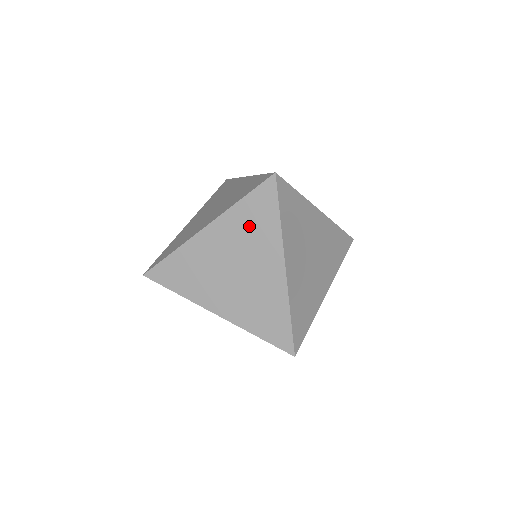
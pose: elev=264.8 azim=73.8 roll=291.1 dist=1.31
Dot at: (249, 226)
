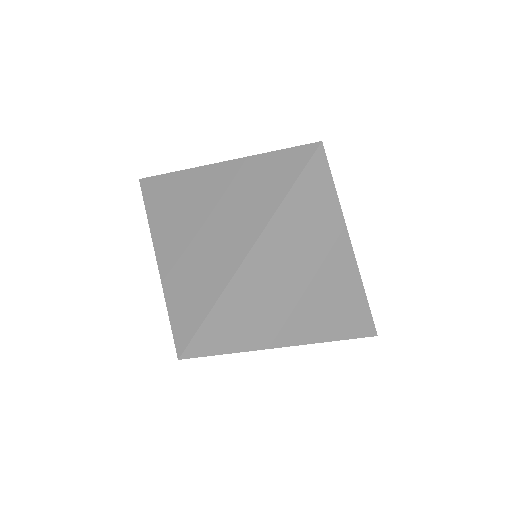
Dot at: (305, 221)
